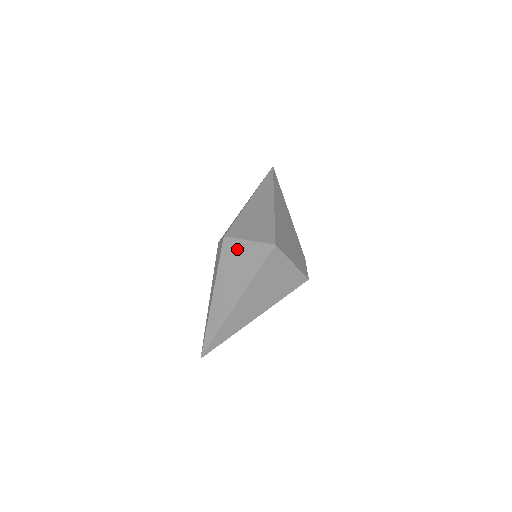
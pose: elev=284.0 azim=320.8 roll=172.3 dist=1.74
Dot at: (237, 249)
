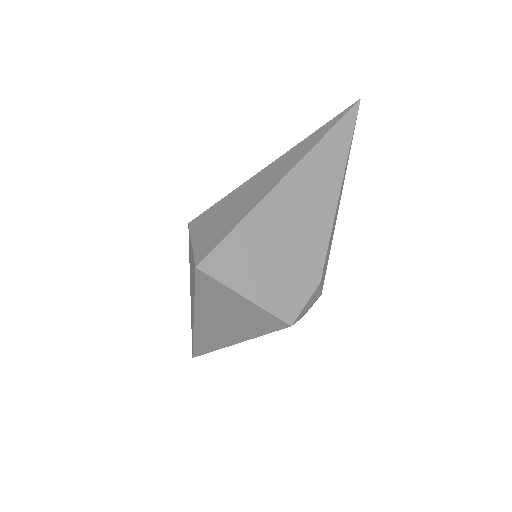
Dot at: (190, 248)
